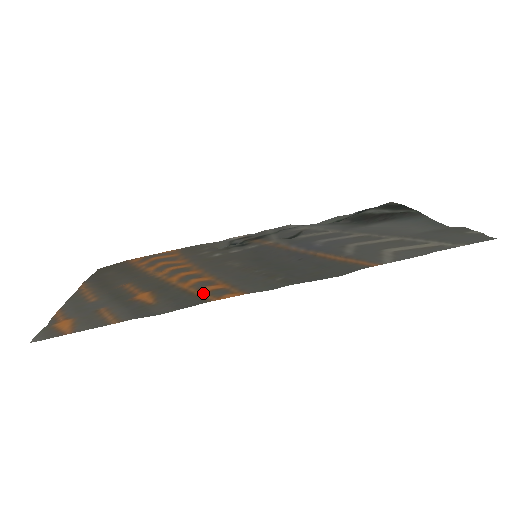
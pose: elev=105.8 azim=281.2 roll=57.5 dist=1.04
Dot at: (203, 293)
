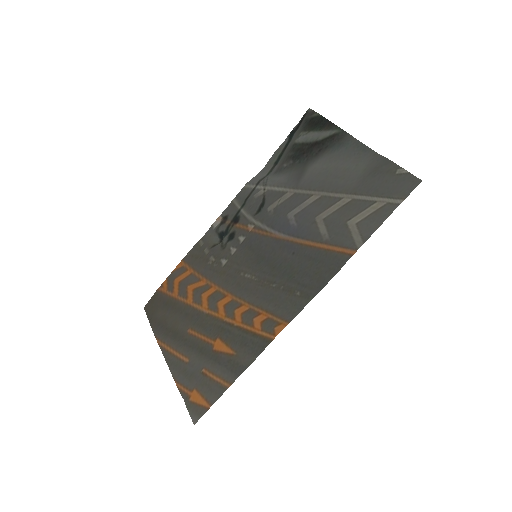
Dot at: (259, 331)
